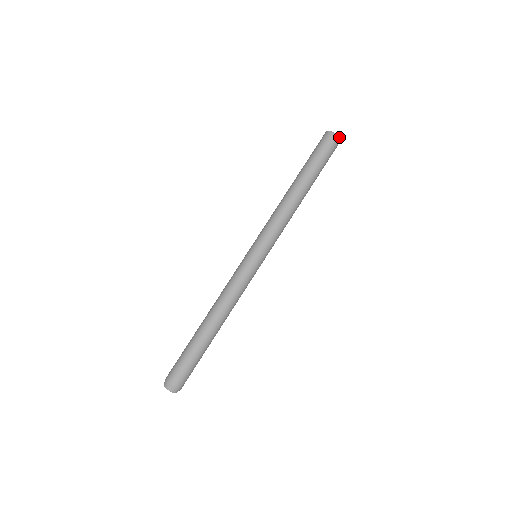
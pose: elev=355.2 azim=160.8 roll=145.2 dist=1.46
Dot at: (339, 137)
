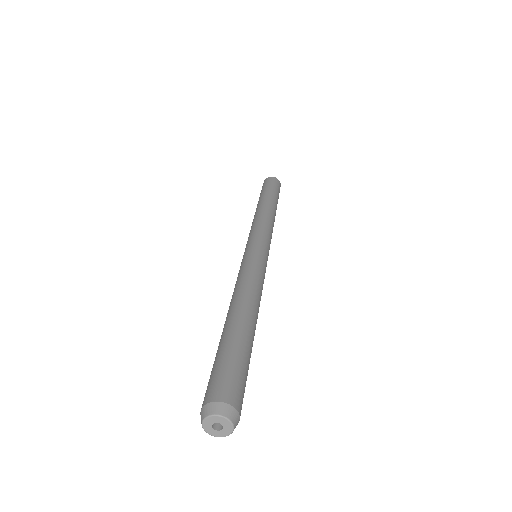
Dot at: (280, 186)
